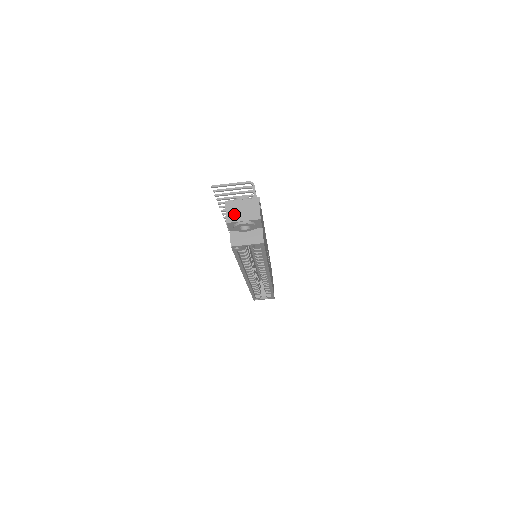
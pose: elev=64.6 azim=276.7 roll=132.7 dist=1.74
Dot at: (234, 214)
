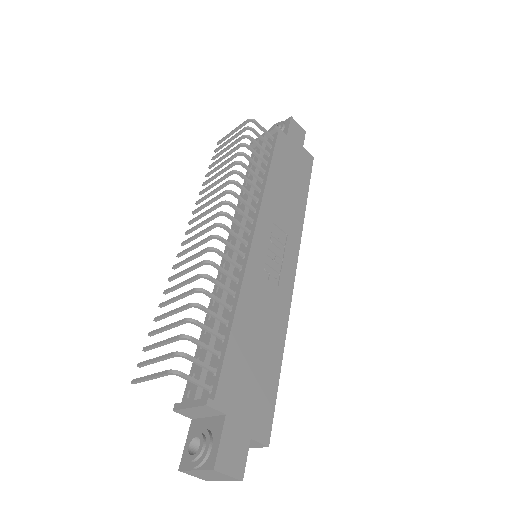
Dot at: (204, 478)
